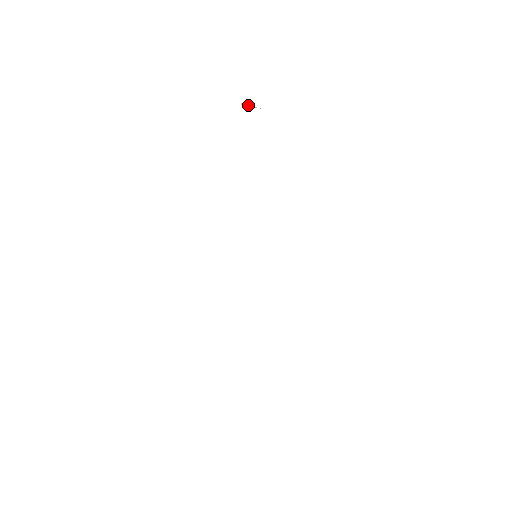
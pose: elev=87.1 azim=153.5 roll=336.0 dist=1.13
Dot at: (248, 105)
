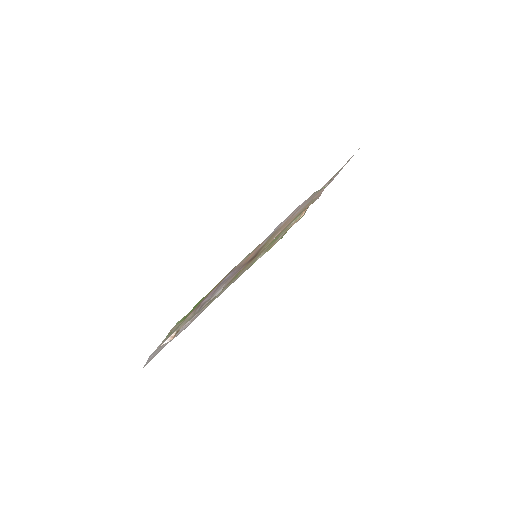
Dot at: occluded
